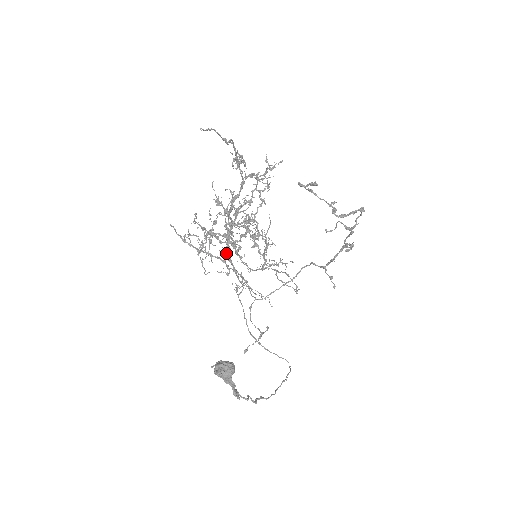
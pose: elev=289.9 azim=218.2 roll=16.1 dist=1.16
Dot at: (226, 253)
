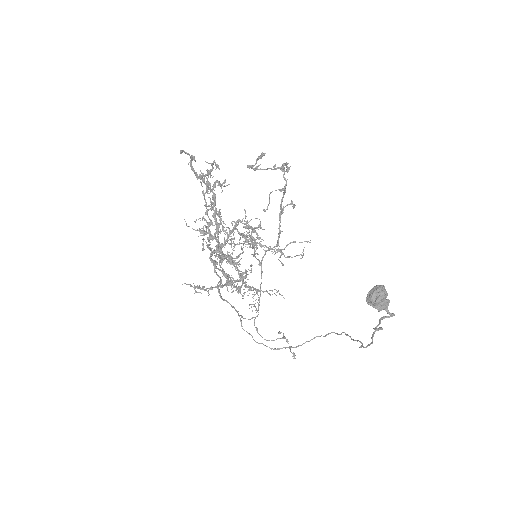
Dot at: (219, 290)
